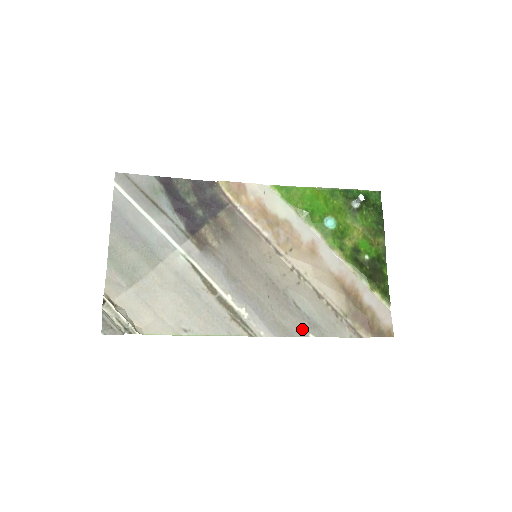
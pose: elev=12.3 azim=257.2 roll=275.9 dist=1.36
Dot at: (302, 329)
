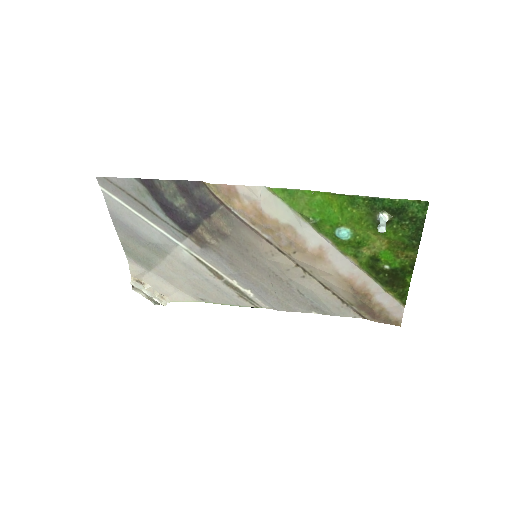
Dot at: (305, 308)
